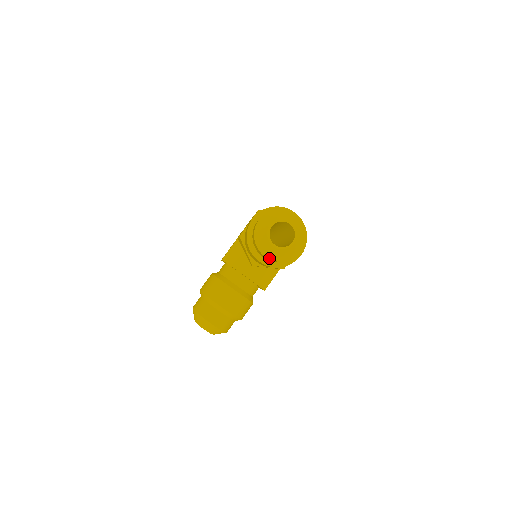
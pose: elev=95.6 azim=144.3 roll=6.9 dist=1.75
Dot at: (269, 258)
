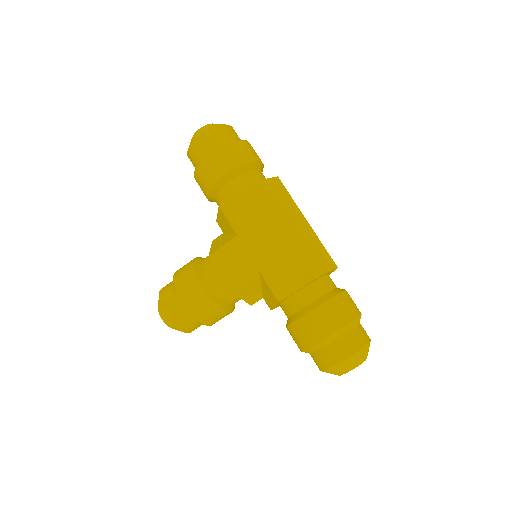
Dot at: occluded
